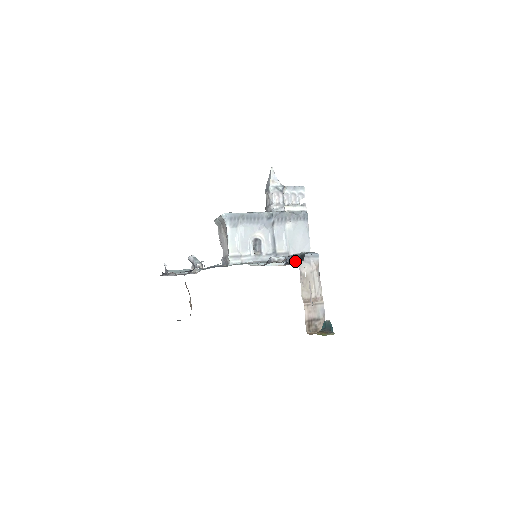
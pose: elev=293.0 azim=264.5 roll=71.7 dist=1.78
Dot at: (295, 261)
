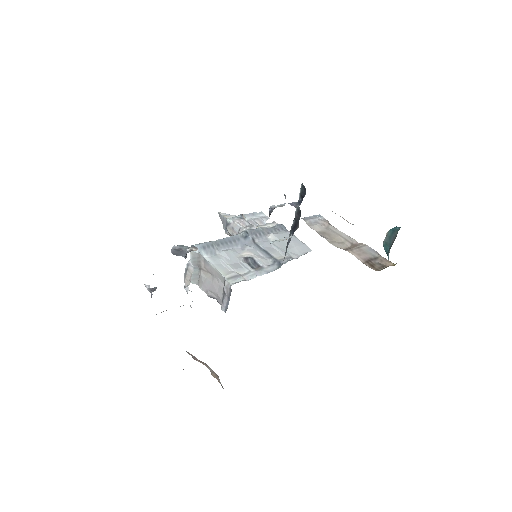
Dot at: (299, 205)
